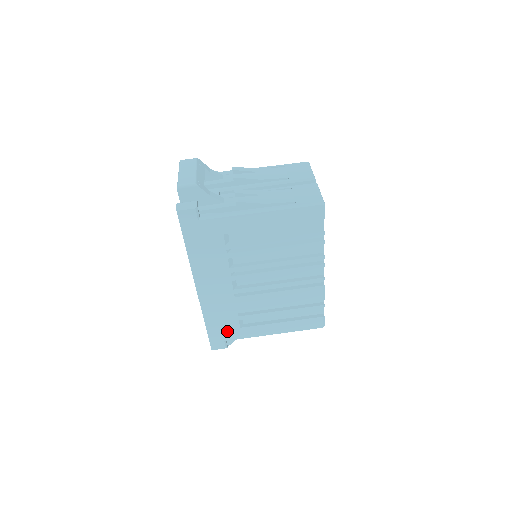
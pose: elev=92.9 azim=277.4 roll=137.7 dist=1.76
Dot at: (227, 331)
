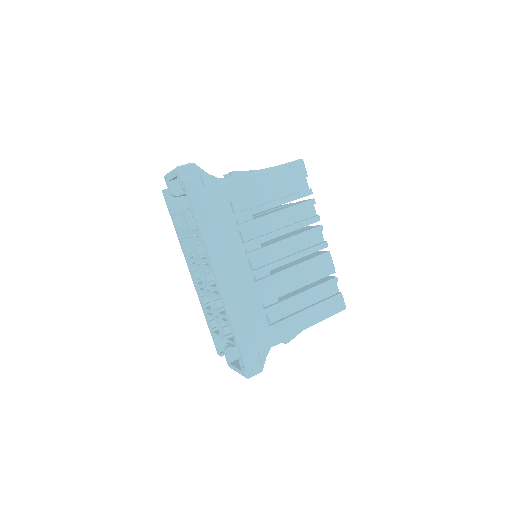
Dot at: (257, 335)
